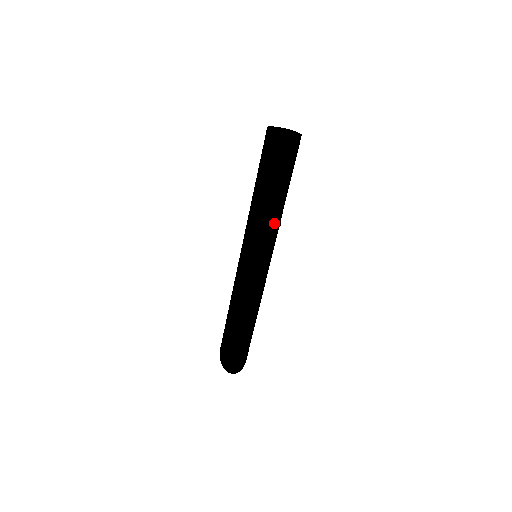
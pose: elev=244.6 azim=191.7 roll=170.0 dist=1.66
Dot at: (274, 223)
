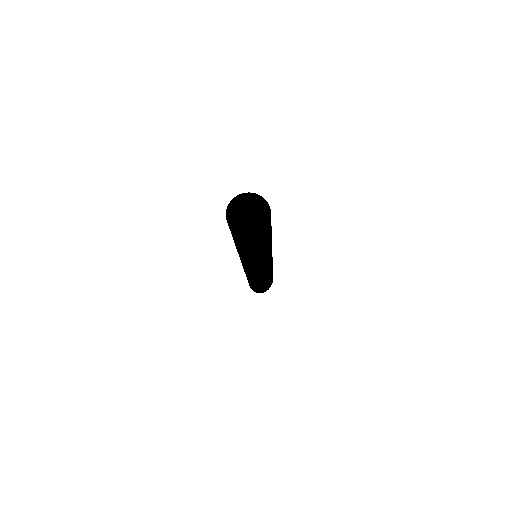
Dot at: (254, 261)
